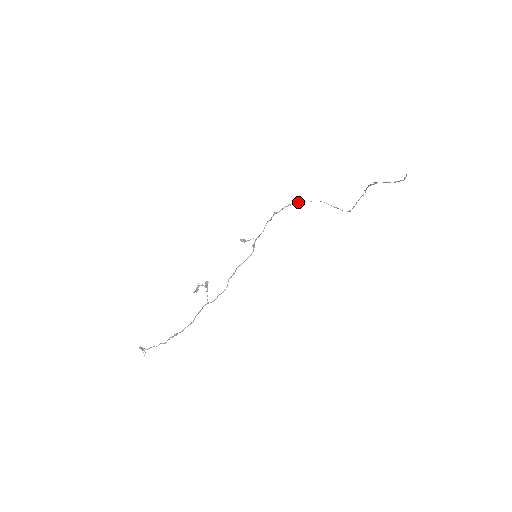
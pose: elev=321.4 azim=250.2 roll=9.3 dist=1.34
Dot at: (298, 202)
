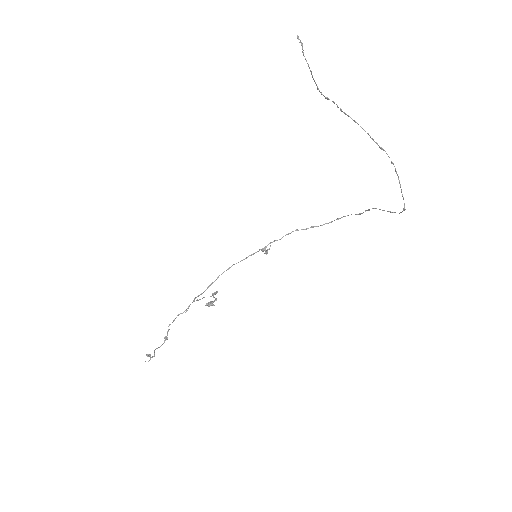
Dot at: (348, 215)
